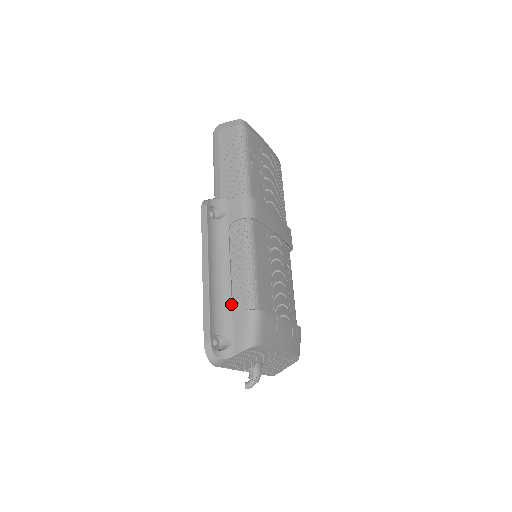
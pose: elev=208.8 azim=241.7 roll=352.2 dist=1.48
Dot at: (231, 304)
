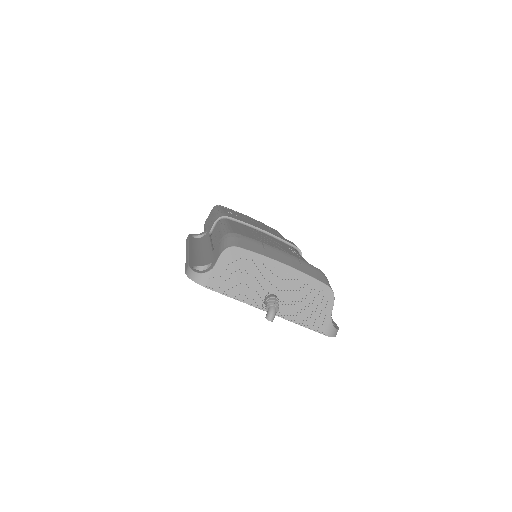
Dot at: (212, 251)
